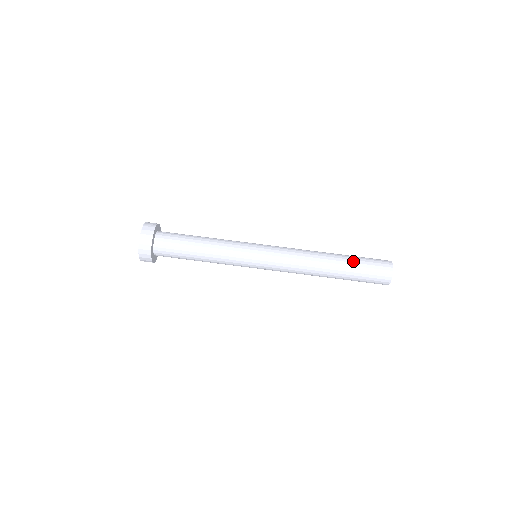
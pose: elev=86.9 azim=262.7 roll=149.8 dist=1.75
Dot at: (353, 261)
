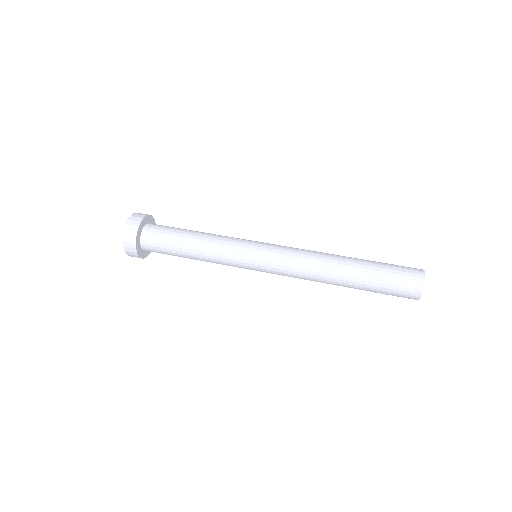
Dot at: occluded
